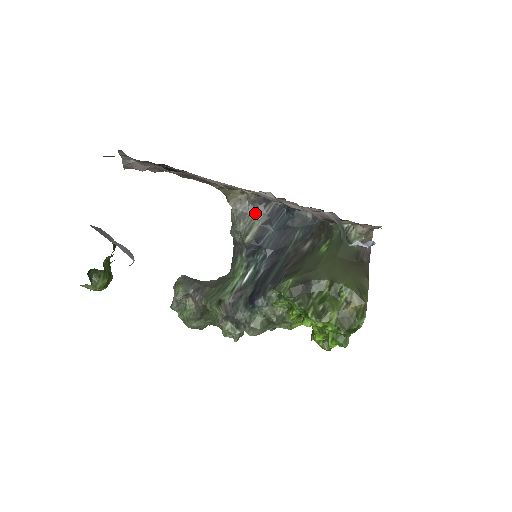
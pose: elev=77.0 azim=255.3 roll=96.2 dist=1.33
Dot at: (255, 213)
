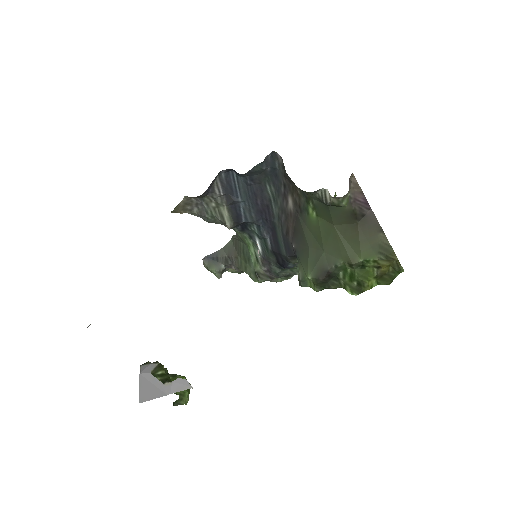
Dot at: (211, 202)
